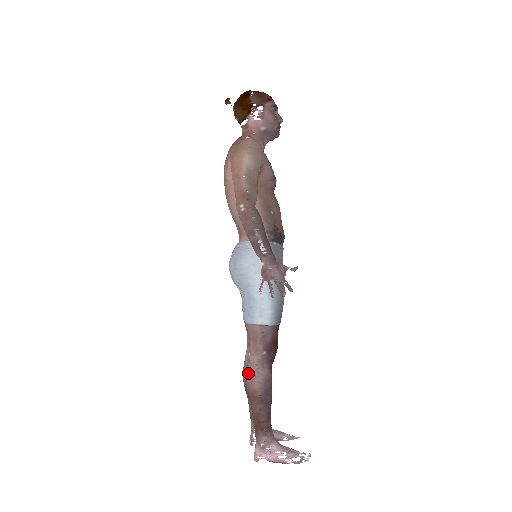
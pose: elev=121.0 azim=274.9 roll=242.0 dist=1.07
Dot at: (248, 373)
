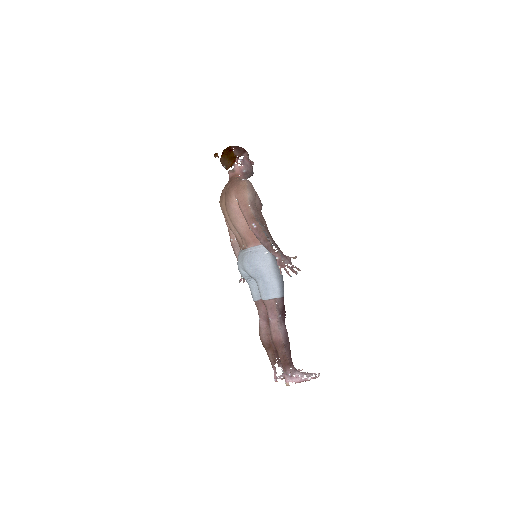
Dot at: (273, 331)
